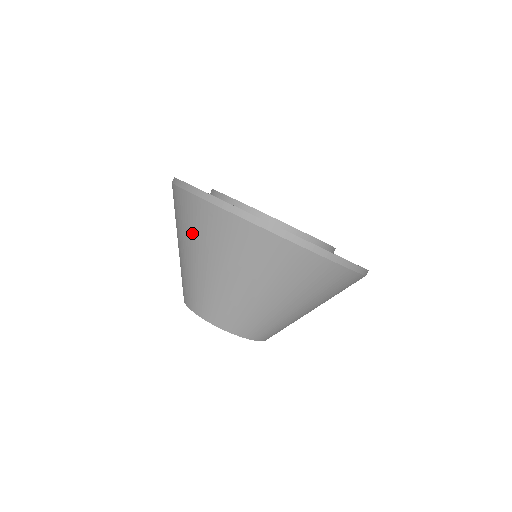
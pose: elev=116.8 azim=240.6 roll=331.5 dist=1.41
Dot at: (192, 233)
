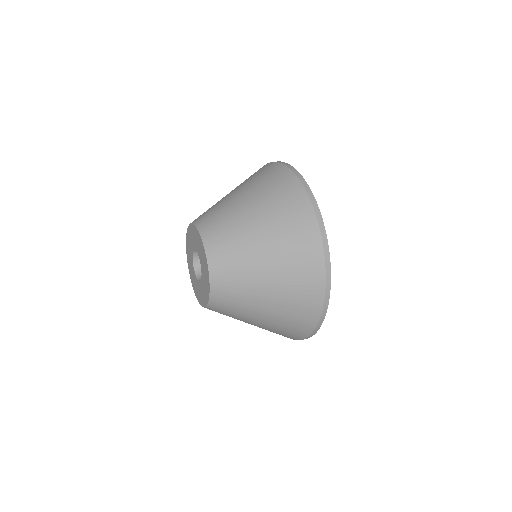
Dot at: (274, 206)
